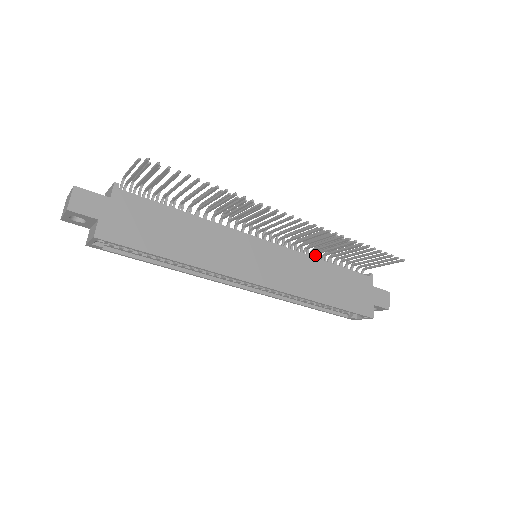
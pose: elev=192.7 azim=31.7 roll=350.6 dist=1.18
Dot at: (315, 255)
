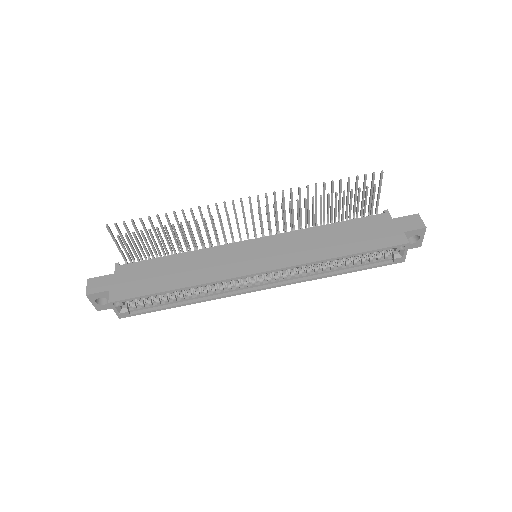
Dot at: occluded
